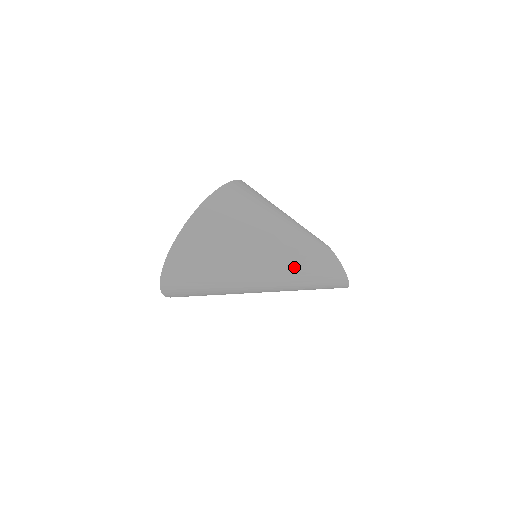
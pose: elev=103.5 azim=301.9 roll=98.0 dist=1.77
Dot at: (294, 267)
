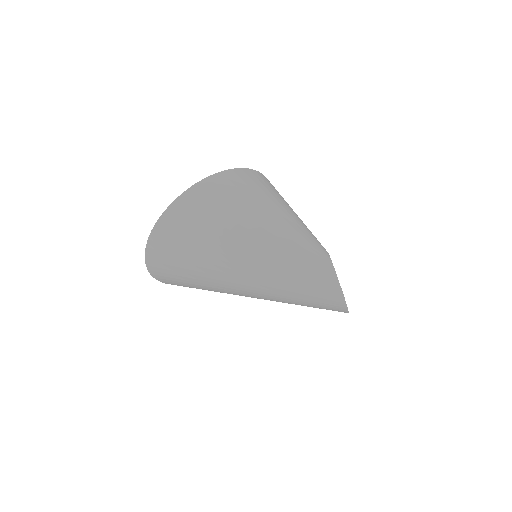
Dot at: (282, 272)
